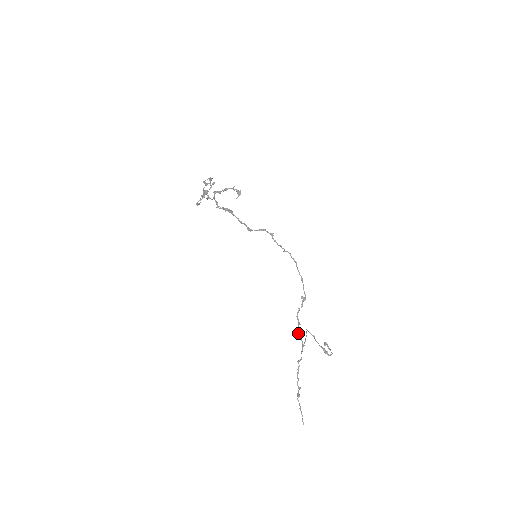
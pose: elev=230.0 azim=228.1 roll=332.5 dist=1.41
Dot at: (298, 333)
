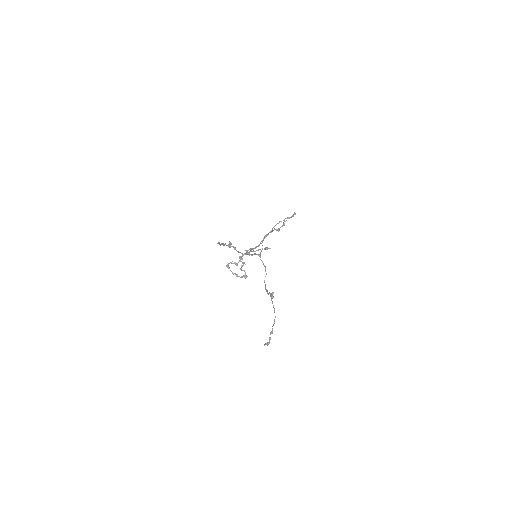
Dot at: occluded
